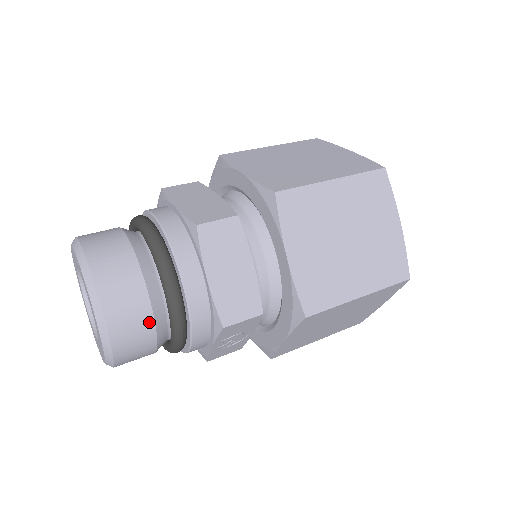
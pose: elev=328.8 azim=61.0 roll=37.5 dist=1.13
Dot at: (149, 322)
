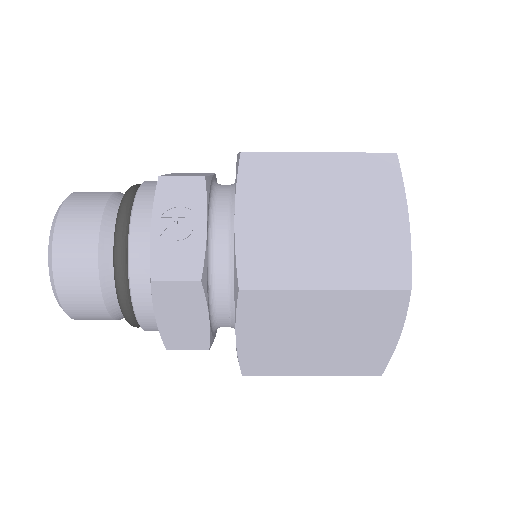
Dot at: (103, 200)
